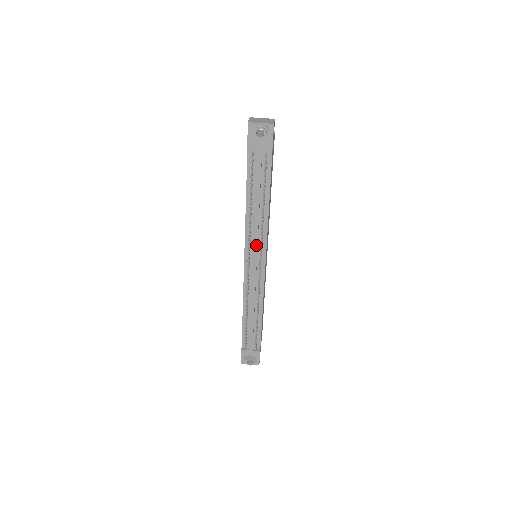
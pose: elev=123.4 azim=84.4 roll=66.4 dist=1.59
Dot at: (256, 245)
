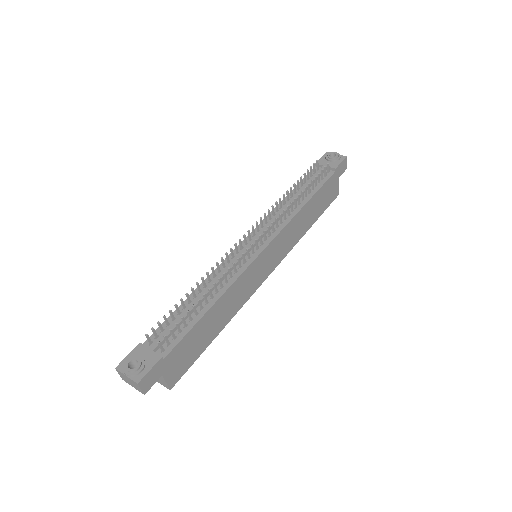
Dot at: (270, 225)
